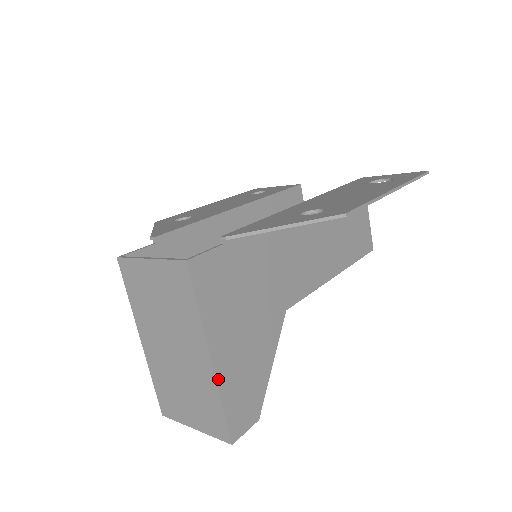
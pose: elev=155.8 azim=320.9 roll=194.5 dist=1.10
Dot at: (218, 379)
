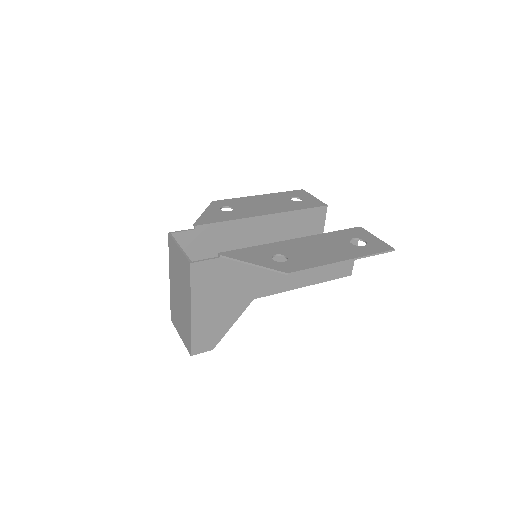
Dot at: (192, 323)
